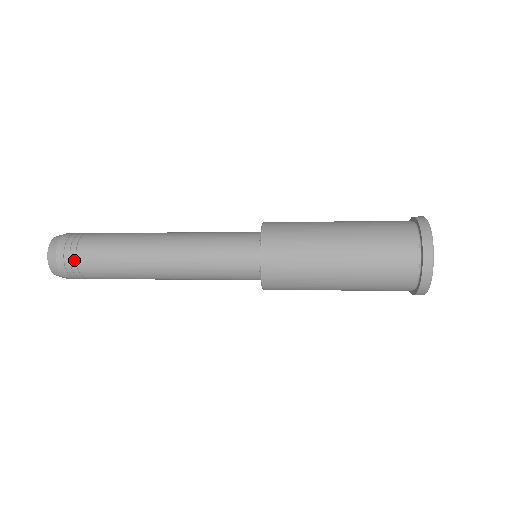
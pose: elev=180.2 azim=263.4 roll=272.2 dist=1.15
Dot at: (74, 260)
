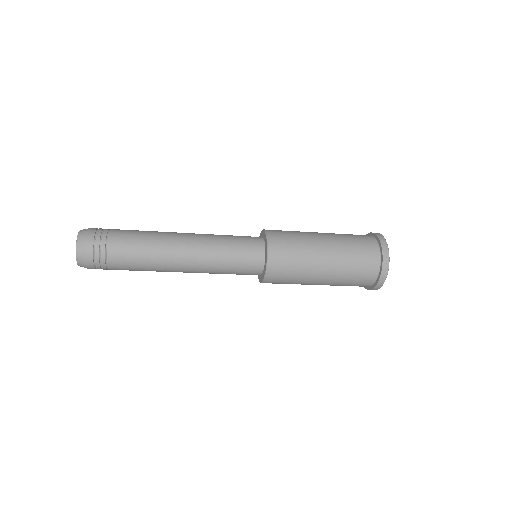
Dot at: (104, 240)
